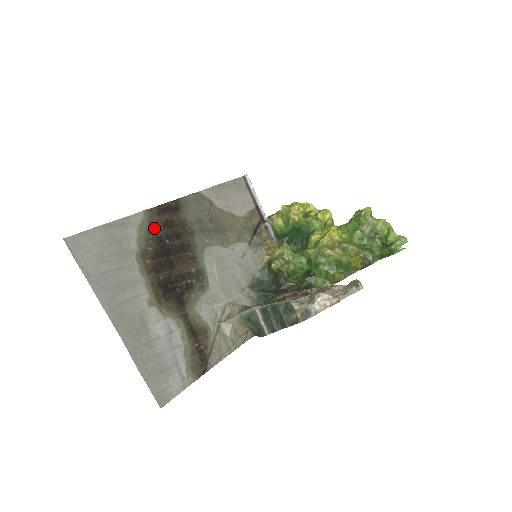
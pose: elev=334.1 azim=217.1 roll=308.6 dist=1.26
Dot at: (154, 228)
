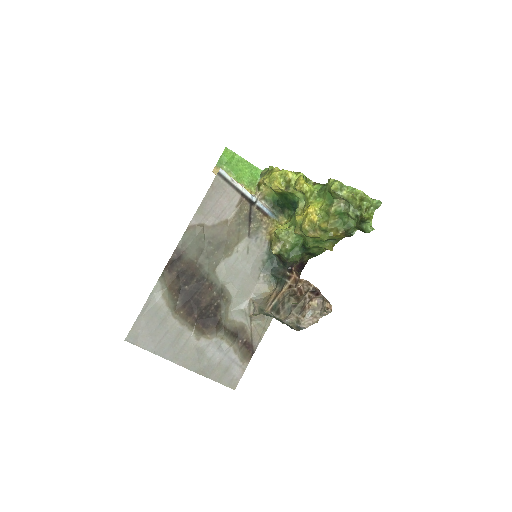
Dot at: (172, 286)
